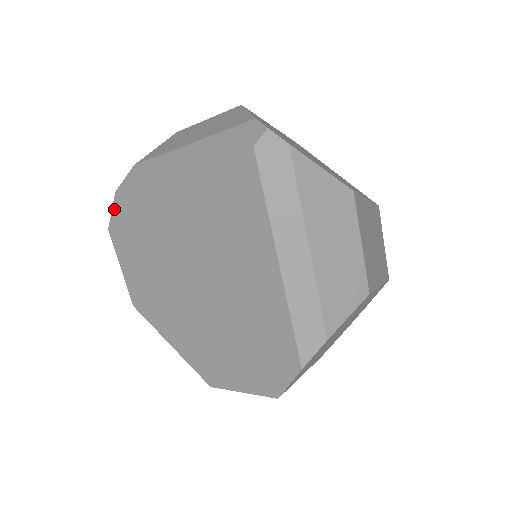
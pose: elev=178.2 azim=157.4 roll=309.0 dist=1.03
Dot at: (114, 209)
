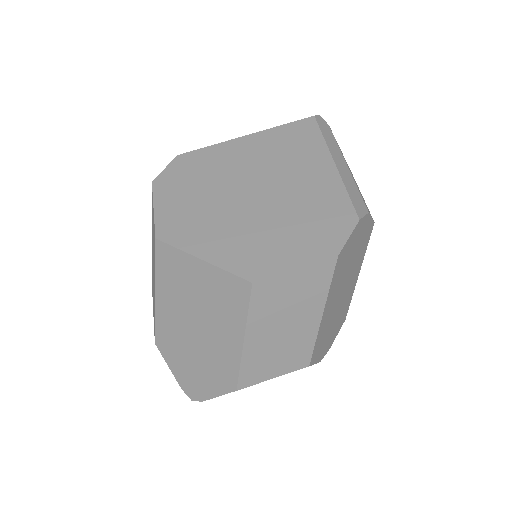
Dot at: (169, 166)
